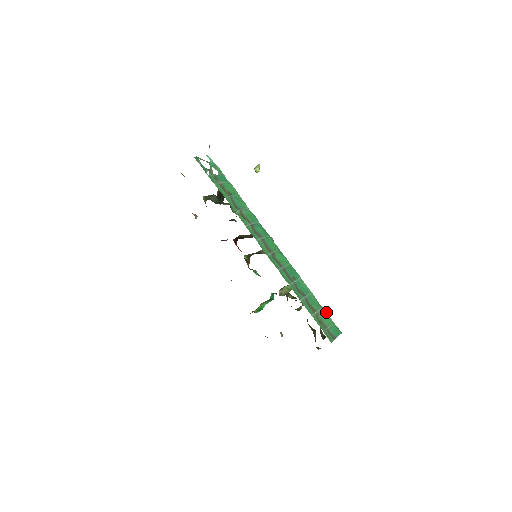
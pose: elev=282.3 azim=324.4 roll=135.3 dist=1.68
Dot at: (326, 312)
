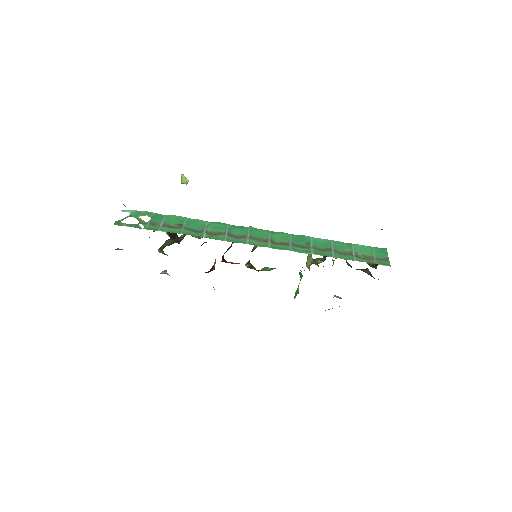
Dot at: (358, 245)
